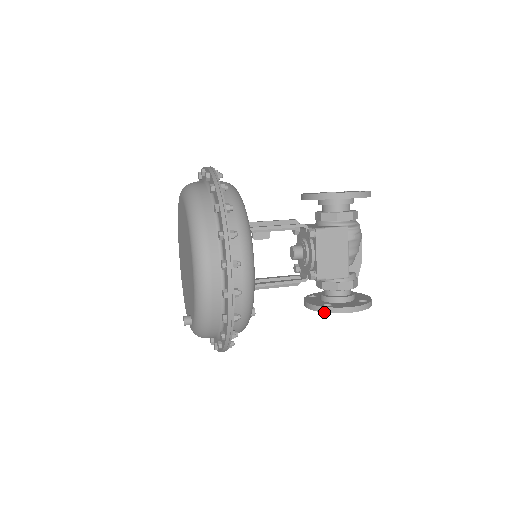
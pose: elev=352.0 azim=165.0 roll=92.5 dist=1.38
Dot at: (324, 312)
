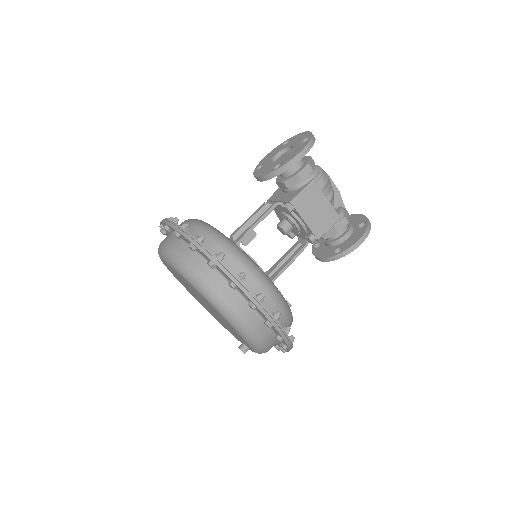
Dot at: occluded
